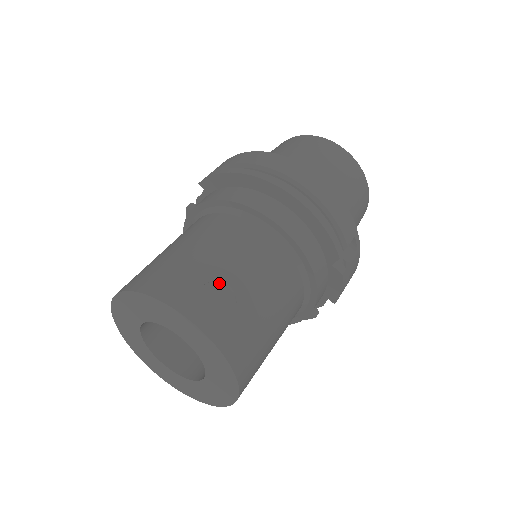
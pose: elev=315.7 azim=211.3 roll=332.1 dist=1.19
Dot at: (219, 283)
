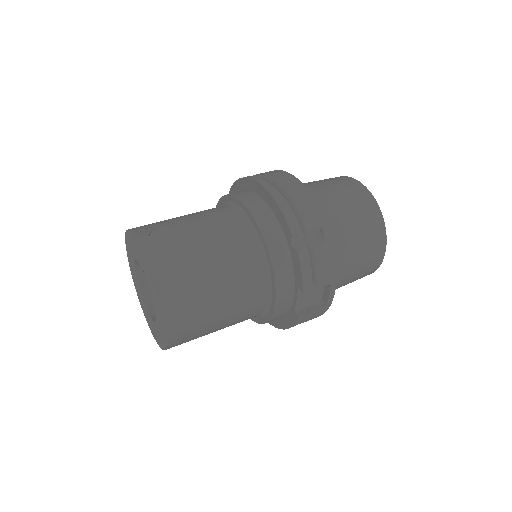
Dot at: (175, 228)
